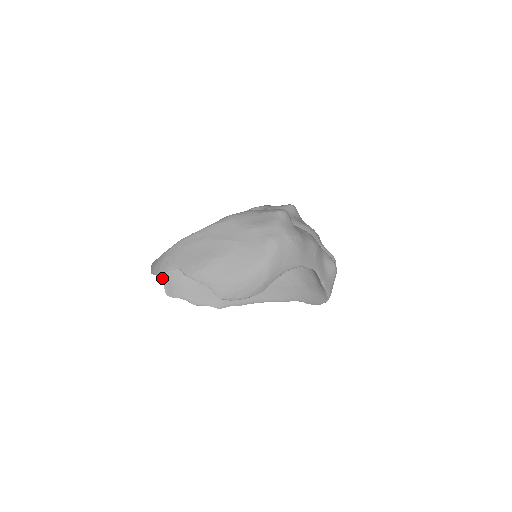
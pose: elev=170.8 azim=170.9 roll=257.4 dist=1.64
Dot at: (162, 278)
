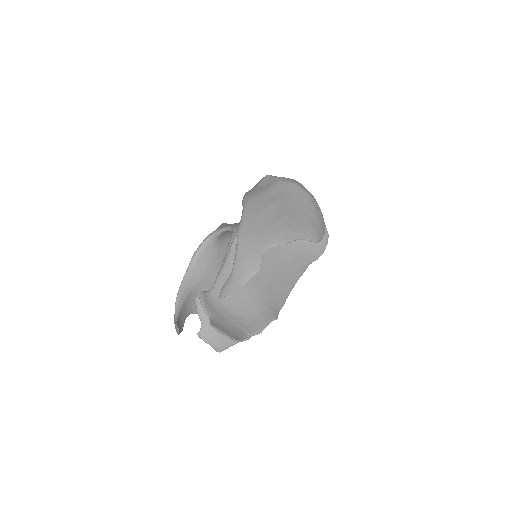
Dot at: occluded
